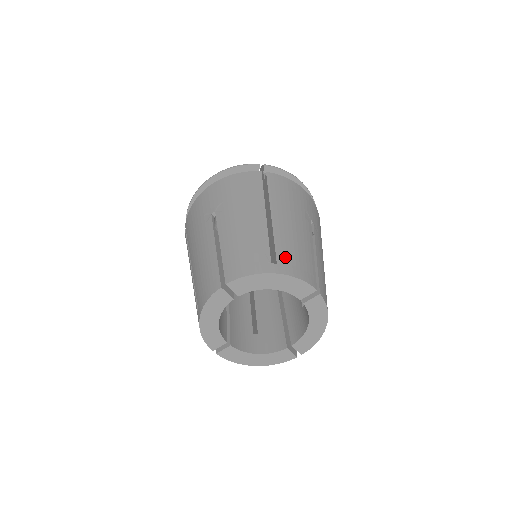
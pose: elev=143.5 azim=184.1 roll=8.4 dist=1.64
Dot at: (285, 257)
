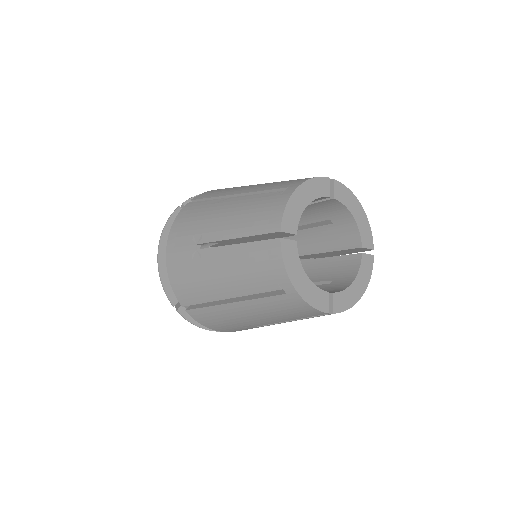
Dot at: occluded
